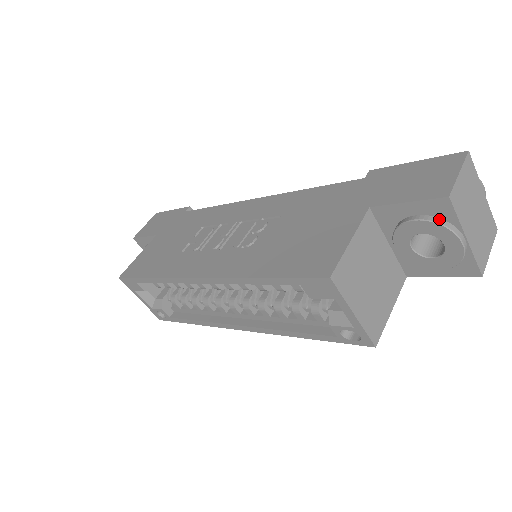
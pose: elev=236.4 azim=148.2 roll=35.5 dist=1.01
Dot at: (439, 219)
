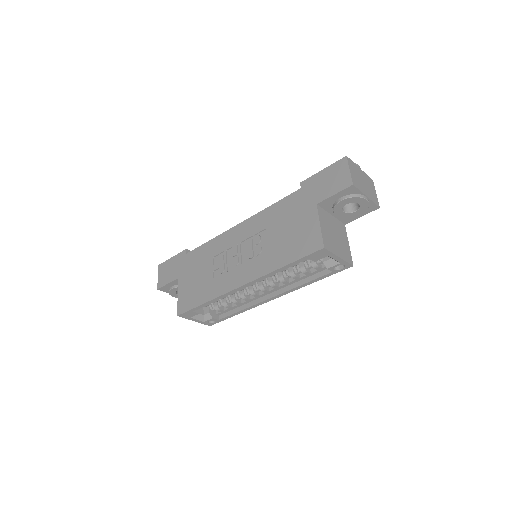
Dot at: (352, 195)
